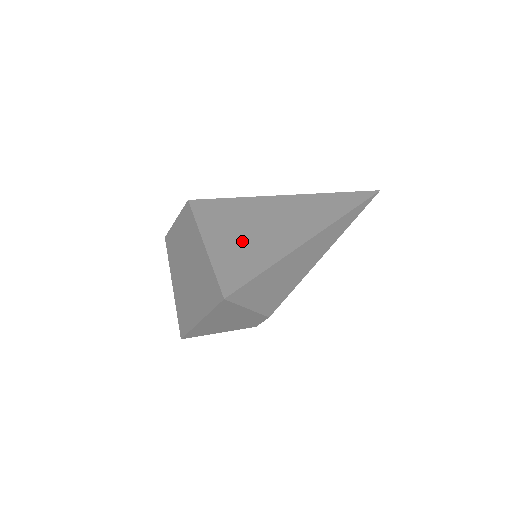
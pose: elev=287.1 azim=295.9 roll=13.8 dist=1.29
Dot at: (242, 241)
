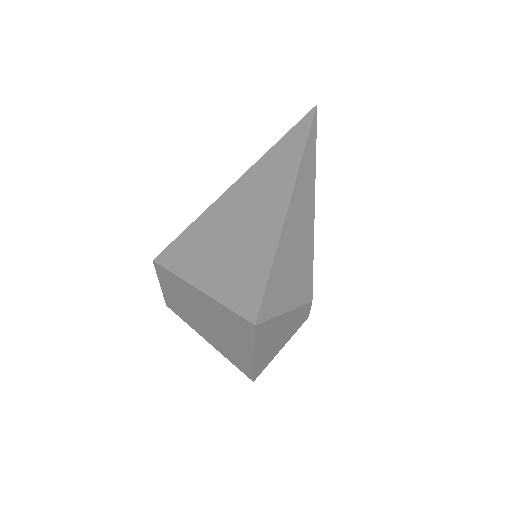
Dot at: (230, 256)
